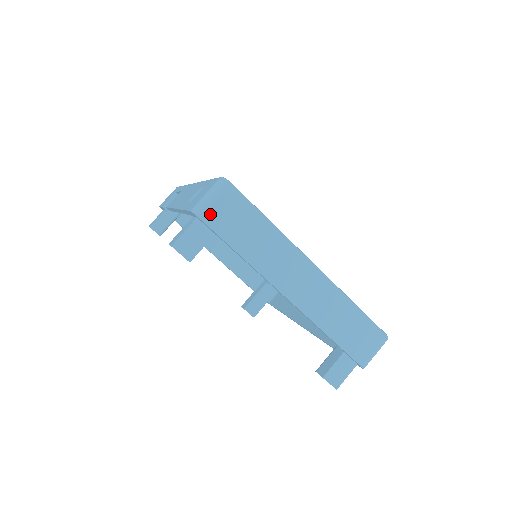
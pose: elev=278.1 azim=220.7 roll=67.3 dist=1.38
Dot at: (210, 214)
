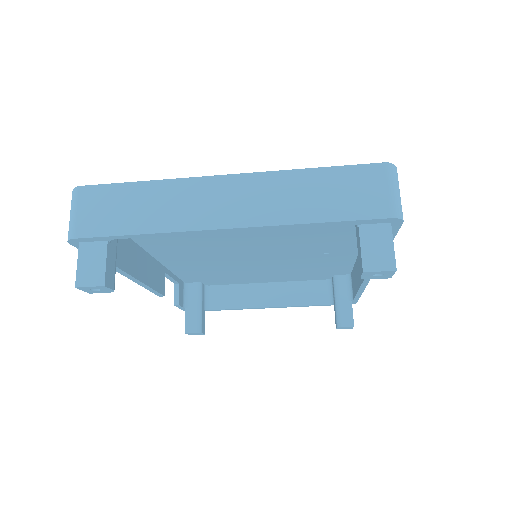
Dot at: (81, 226)
